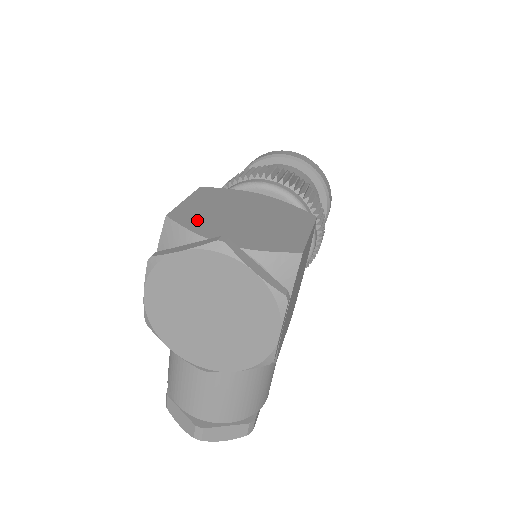
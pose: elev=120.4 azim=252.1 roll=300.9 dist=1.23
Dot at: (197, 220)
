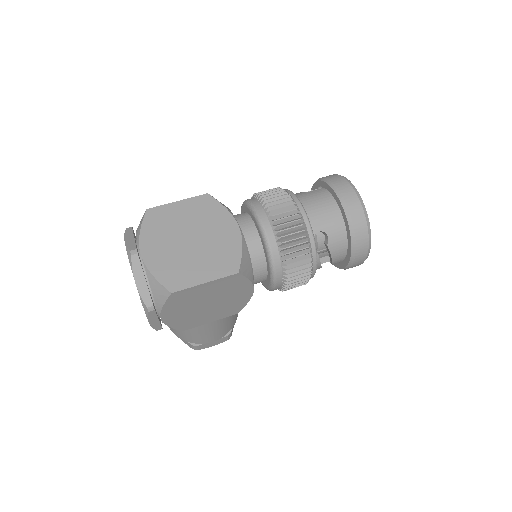
Dot at: (156, 224)
